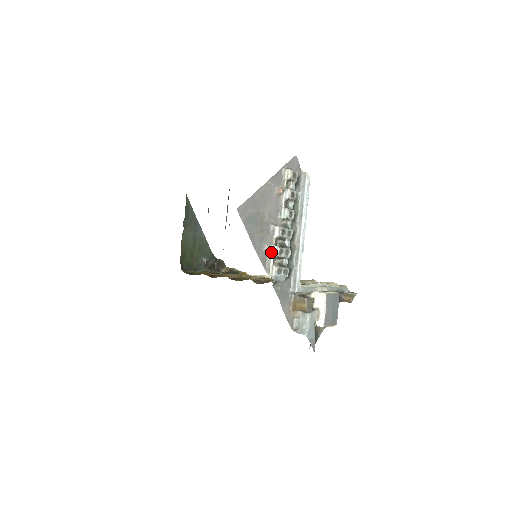
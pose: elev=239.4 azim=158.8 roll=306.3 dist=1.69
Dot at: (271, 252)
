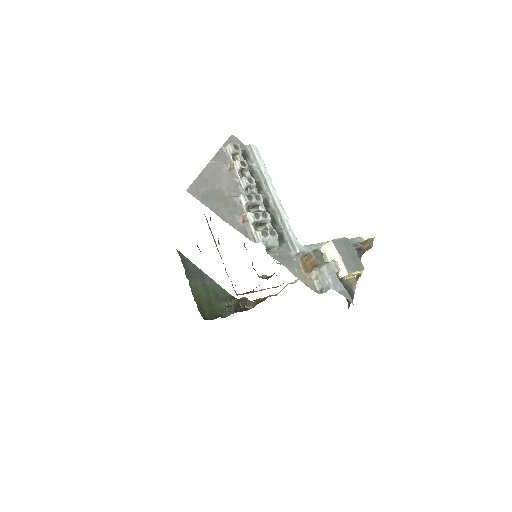
Dot at: (247, 221)
